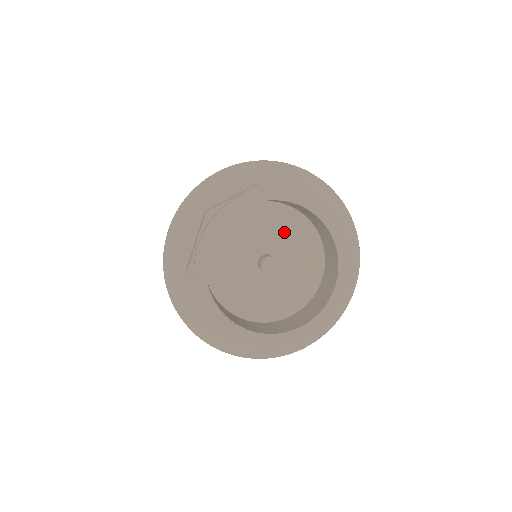
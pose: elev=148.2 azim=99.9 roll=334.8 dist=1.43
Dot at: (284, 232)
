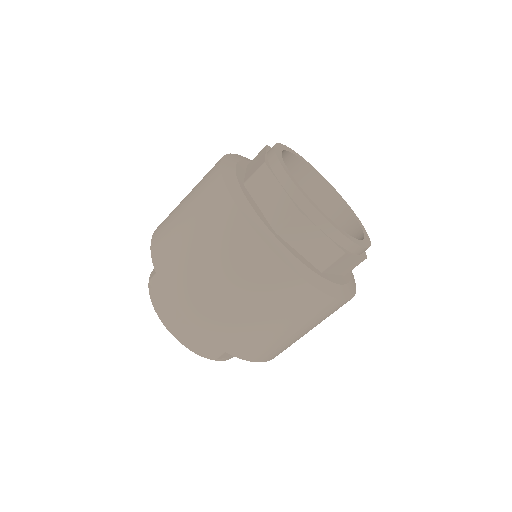
Dot at: occluded
